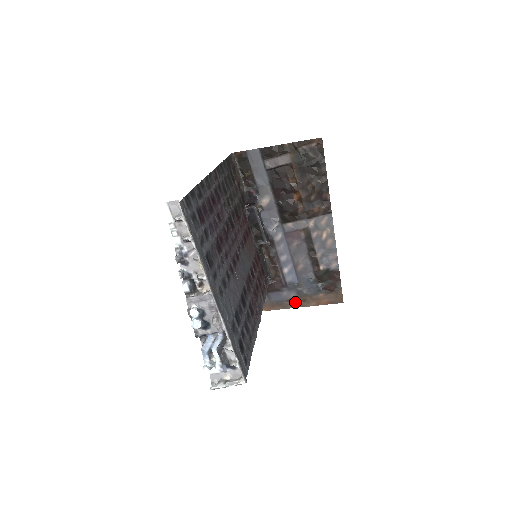
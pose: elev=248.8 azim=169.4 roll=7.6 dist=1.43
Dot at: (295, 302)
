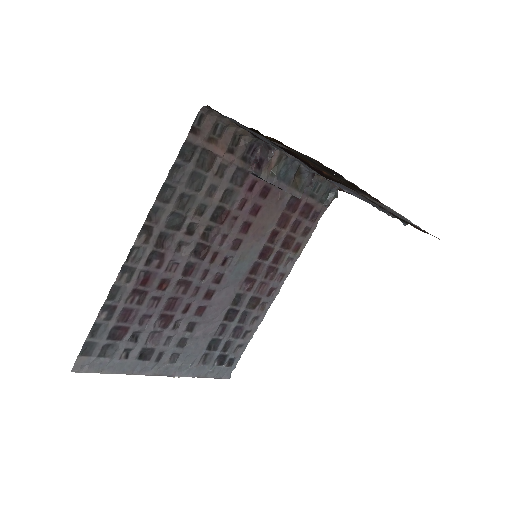
Dot at: occluded
